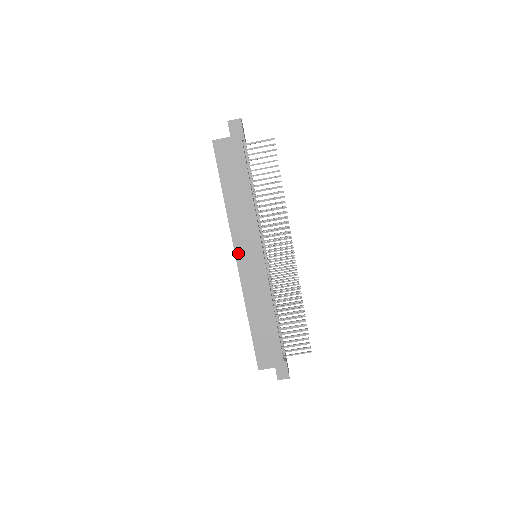
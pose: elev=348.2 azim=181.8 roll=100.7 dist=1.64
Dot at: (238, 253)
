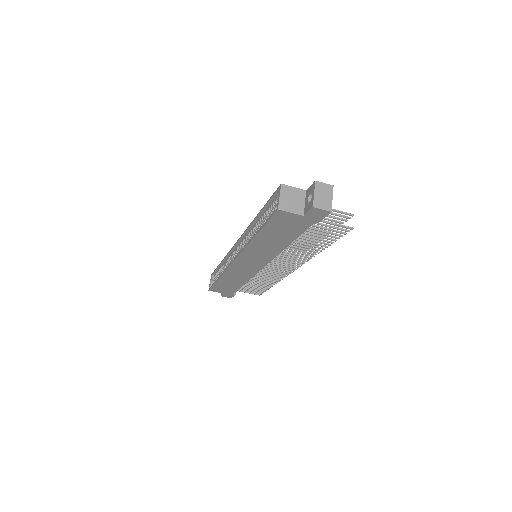
Dot at: (239, 259)
